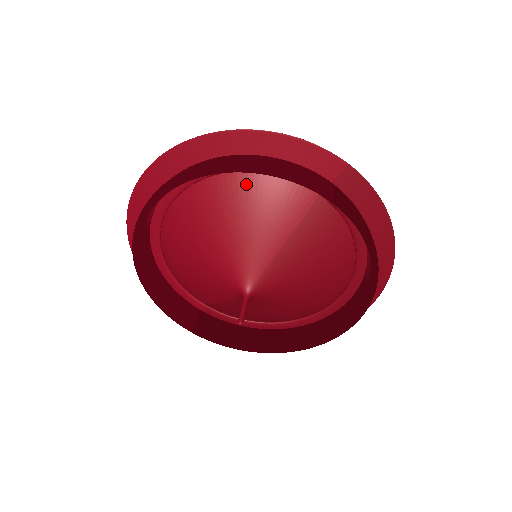
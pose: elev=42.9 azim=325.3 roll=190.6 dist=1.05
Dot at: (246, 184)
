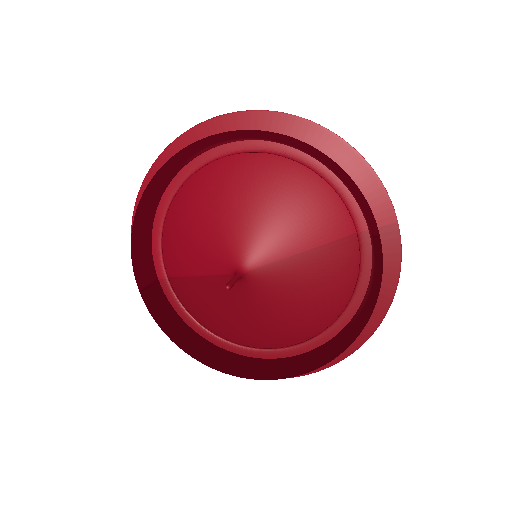
Dot at: (306, 181)
